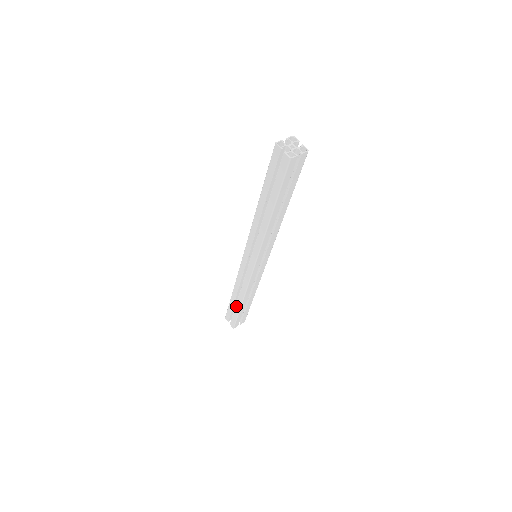
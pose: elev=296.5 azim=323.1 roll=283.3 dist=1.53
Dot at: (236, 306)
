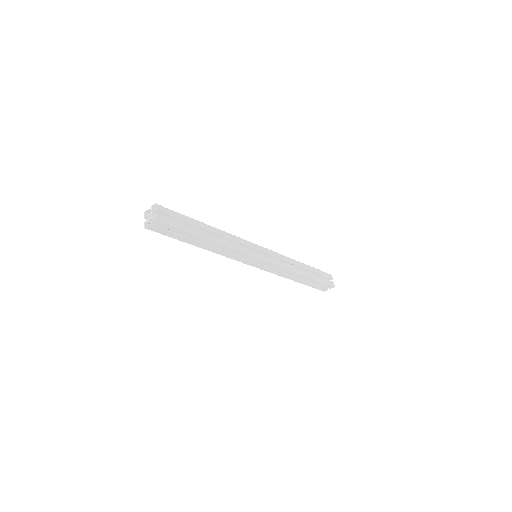
Dot at: occluded
